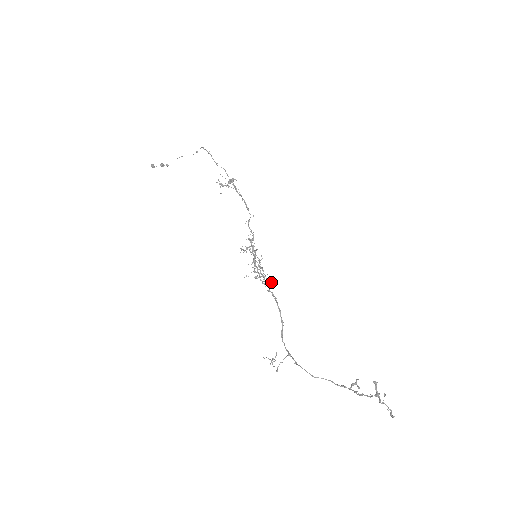
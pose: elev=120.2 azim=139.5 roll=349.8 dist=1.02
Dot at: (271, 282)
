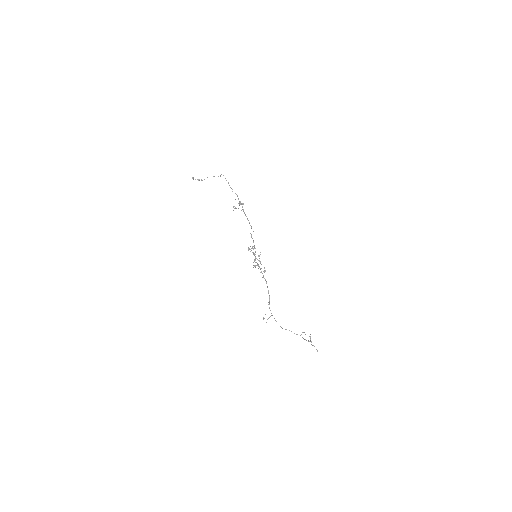
Dot at: (264, 272)
